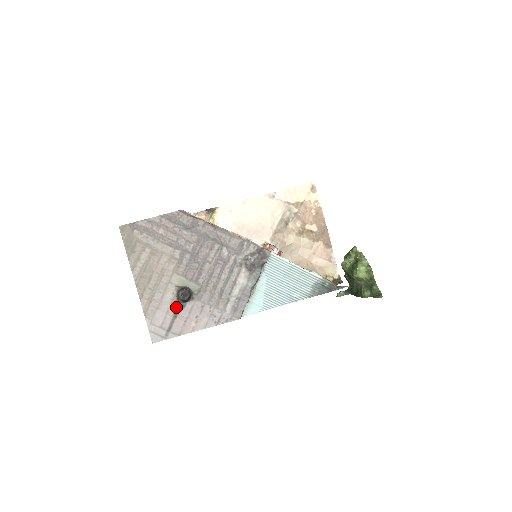
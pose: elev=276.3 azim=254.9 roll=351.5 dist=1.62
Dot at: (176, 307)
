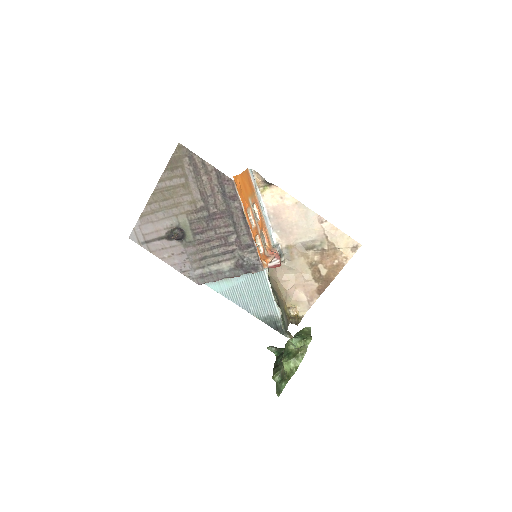
Dot at: (165, 234)
